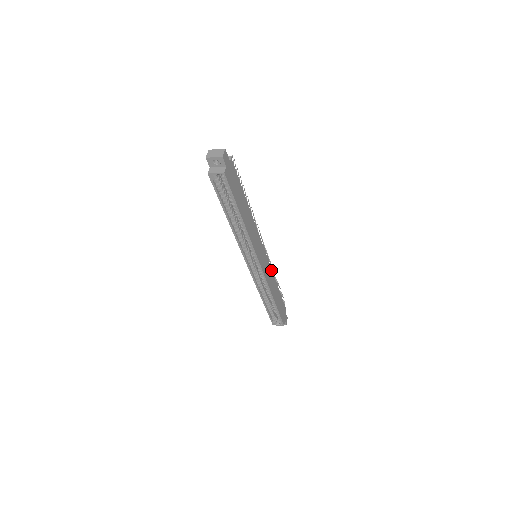
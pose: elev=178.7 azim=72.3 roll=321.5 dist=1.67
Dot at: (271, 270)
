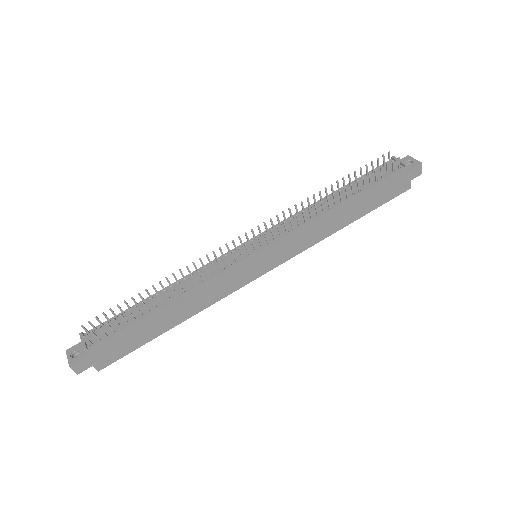
Dot at: (303, 227)
